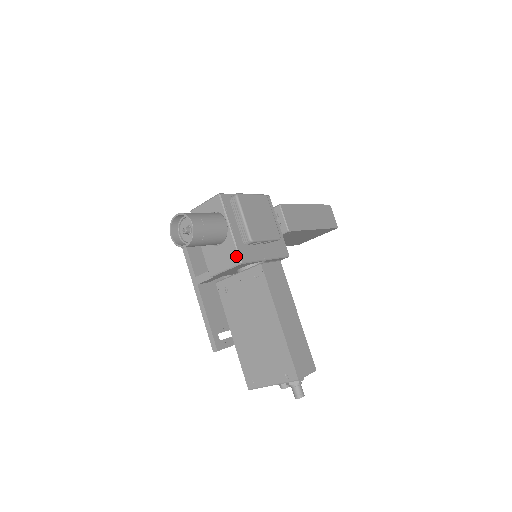
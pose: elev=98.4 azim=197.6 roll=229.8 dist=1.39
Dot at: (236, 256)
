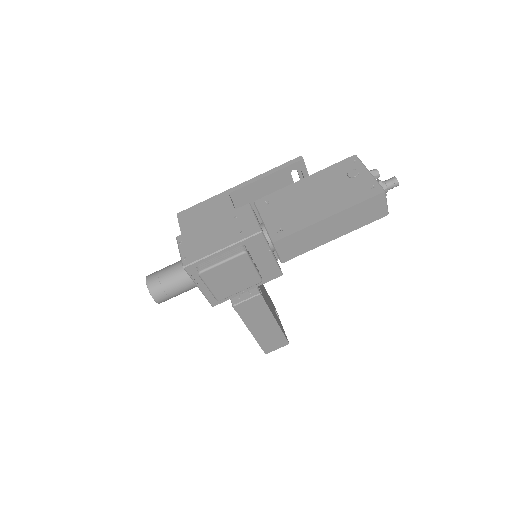
Dot at: (208, 301)
